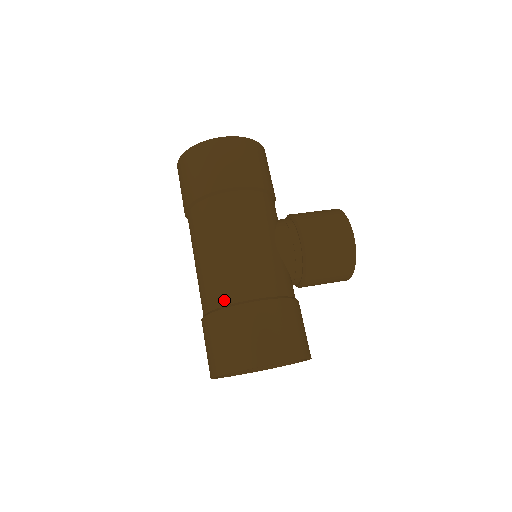
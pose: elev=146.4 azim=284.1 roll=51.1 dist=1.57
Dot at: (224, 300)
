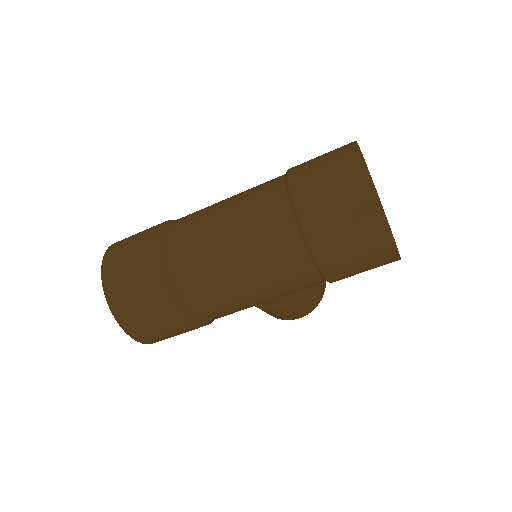
Dot at: (279, 176)
